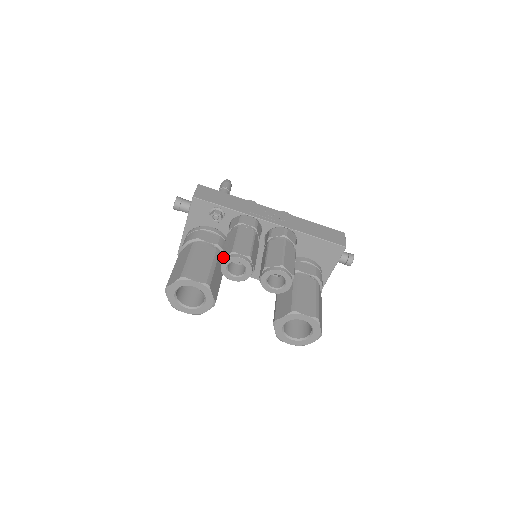
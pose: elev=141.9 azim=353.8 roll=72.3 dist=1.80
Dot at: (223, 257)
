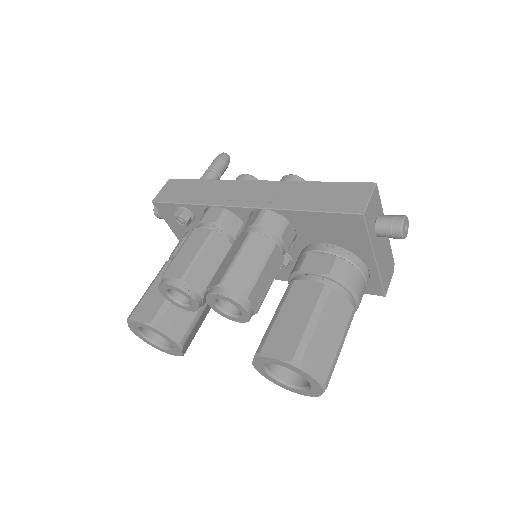
Dot at: occluded
